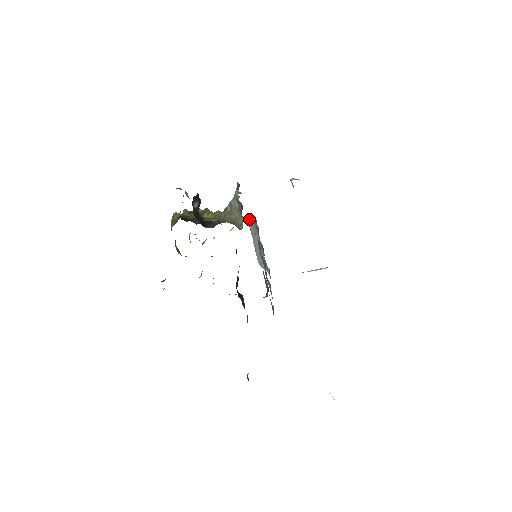
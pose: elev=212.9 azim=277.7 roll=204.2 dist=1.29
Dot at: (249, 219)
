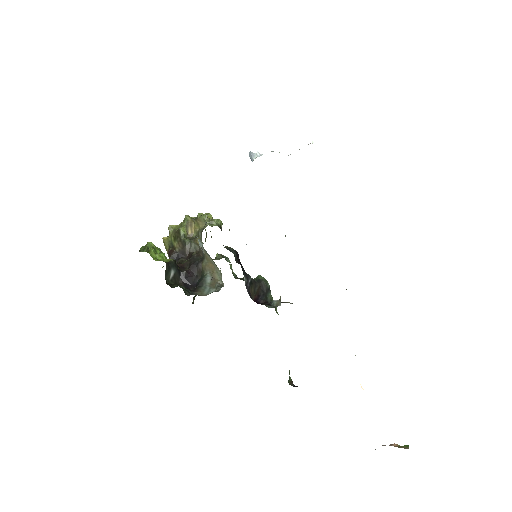
Dot at: occluded
